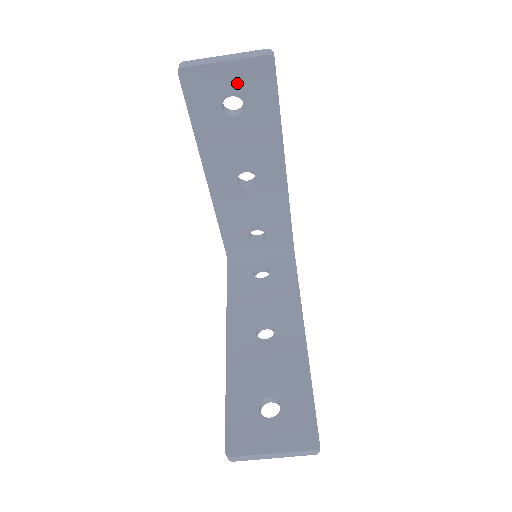
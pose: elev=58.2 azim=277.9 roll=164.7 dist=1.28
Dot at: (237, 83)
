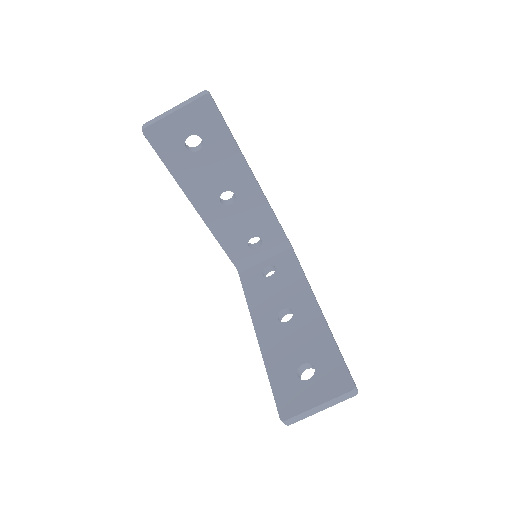
Dot at: (190, 124)
